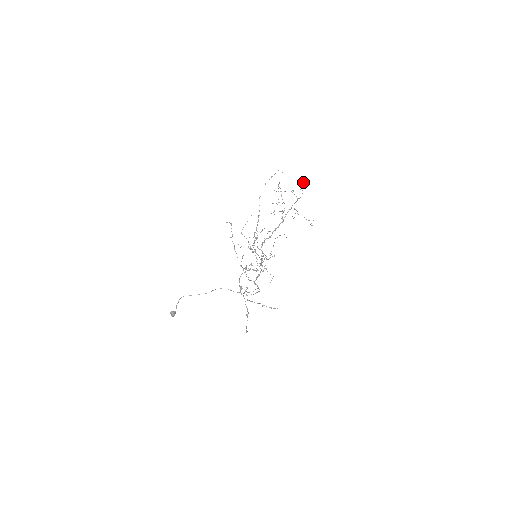
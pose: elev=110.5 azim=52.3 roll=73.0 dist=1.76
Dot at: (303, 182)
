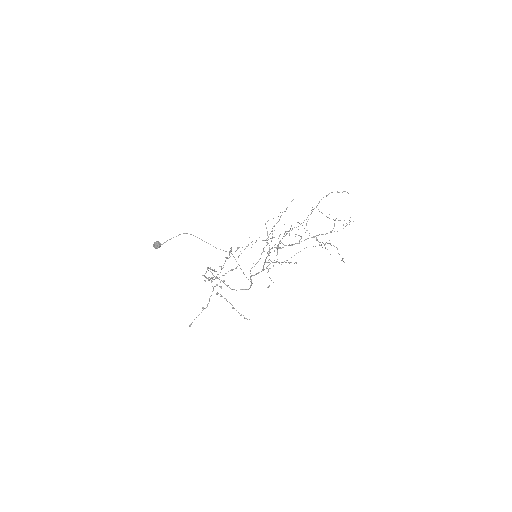
Dot at: (349, 220)
